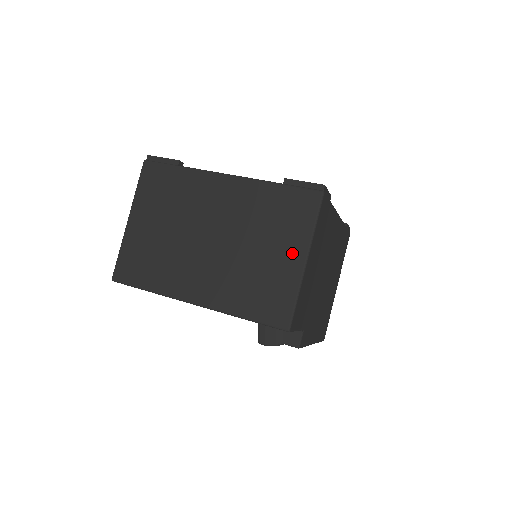
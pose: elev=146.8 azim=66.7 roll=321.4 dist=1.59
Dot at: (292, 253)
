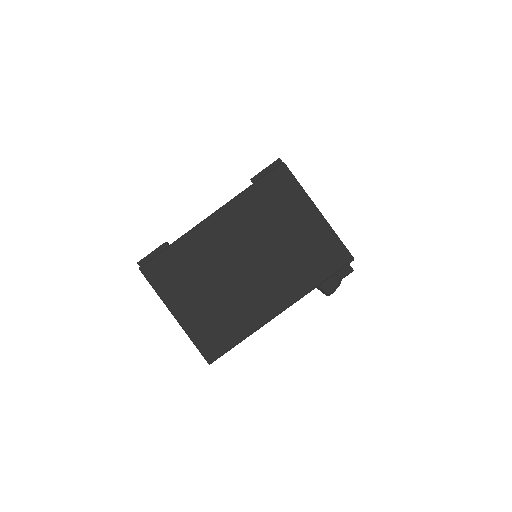
Dot at: (306, 216)
